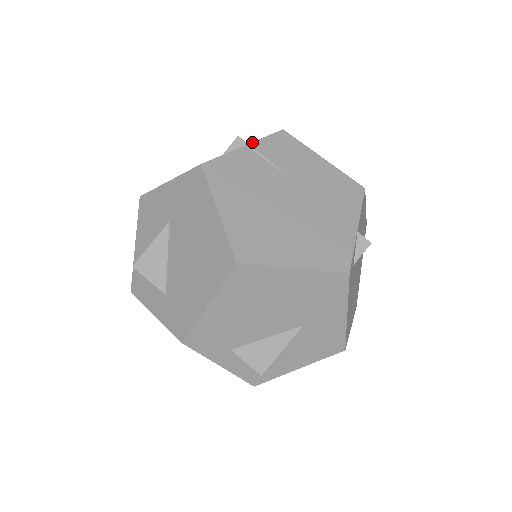
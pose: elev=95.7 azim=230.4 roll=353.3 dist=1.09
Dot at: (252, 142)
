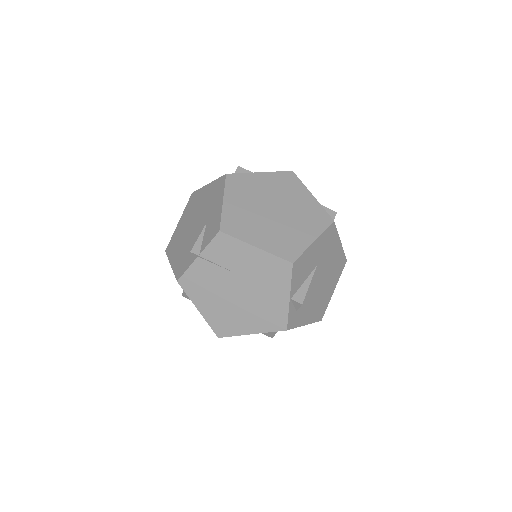
Dot at: (201, 252)
